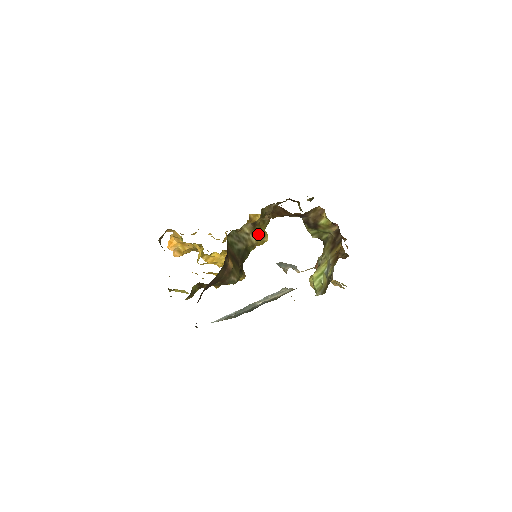
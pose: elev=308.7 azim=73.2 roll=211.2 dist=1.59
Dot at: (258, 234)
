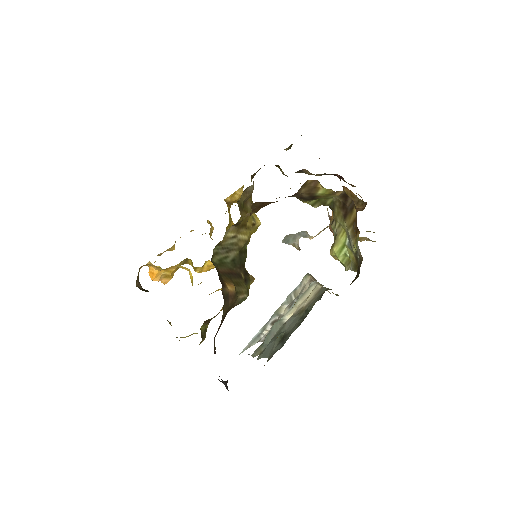
Dot at: (246, 227)
